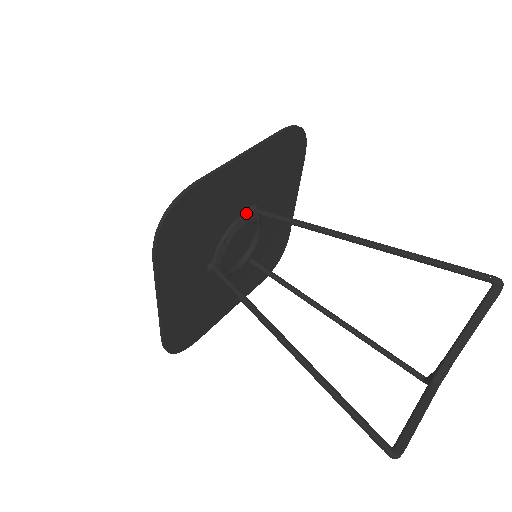
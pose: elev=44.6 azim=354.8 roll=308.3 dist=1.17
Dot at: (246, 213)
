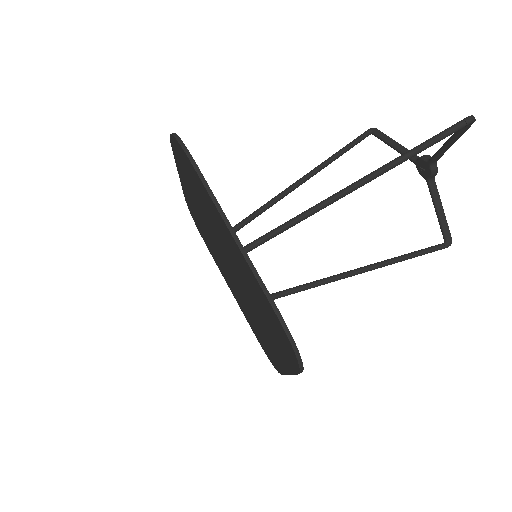
Dot at: occluded
